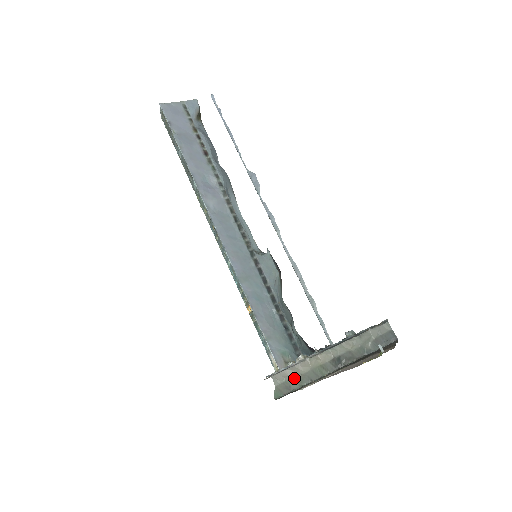
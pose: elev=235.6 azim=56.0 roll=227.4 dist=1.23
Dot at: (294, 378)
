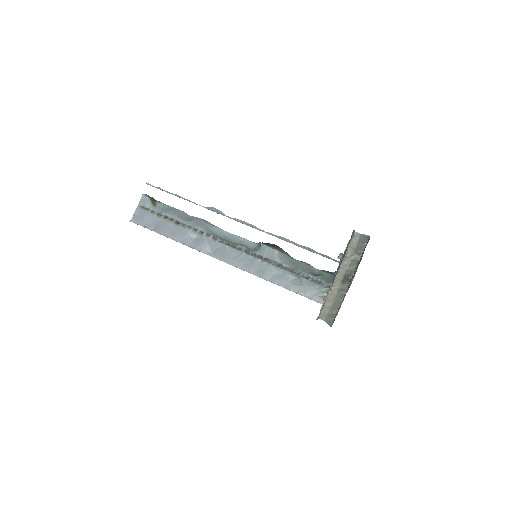
Dot at: (331, 309)
